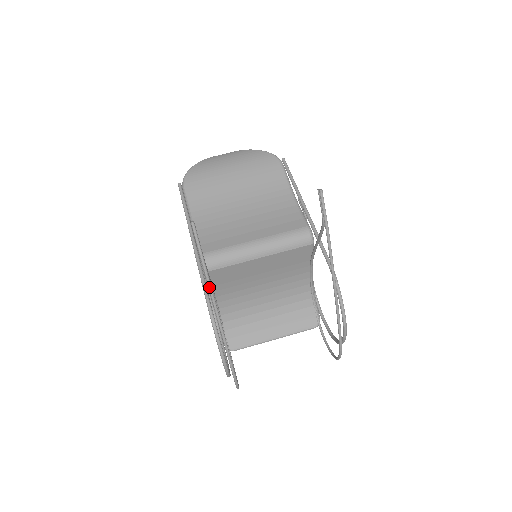
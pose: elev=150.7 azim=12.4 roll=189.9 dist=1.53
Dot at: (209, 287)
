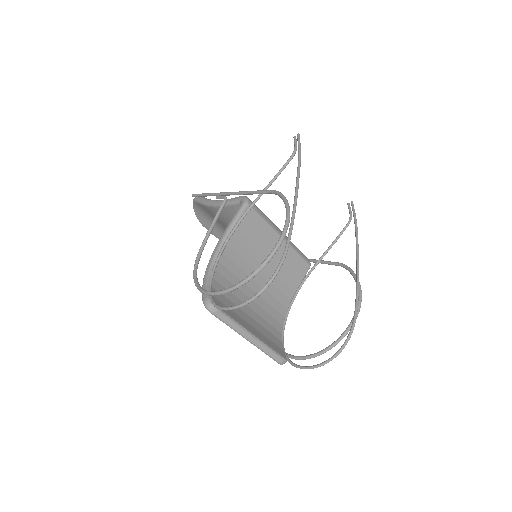
Dot at: (299, 166)
